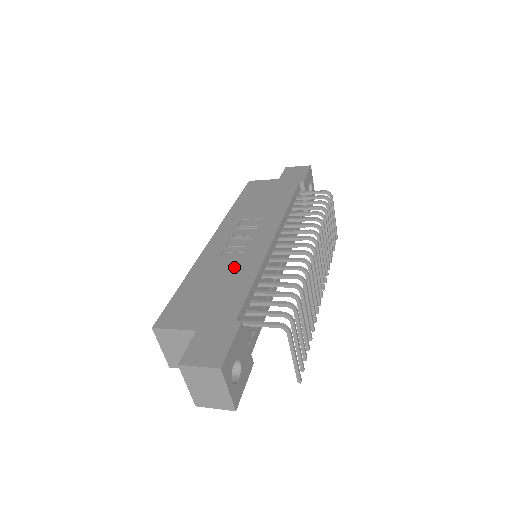
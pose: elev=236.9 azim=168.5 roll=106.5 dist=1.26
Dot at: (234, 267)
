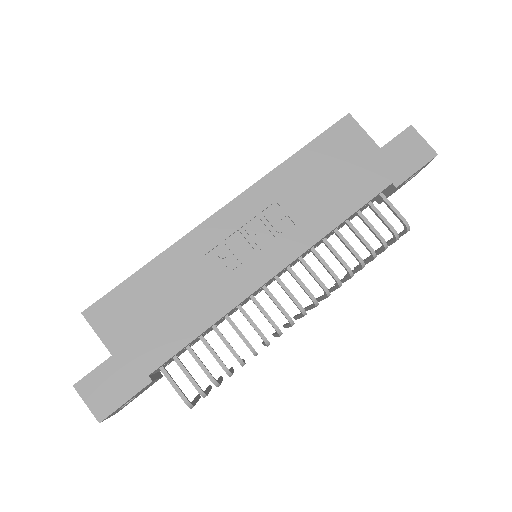
Dot at: (204, 290)
